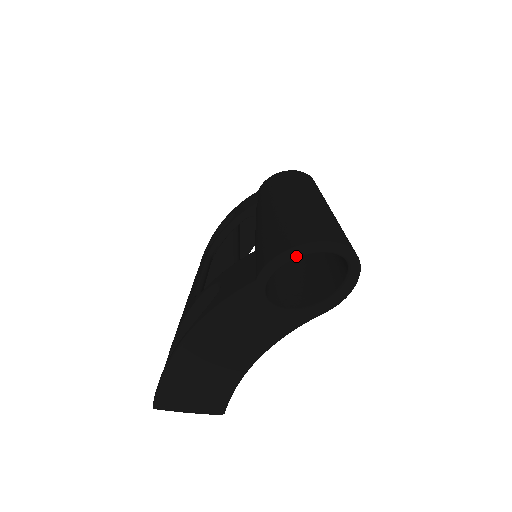
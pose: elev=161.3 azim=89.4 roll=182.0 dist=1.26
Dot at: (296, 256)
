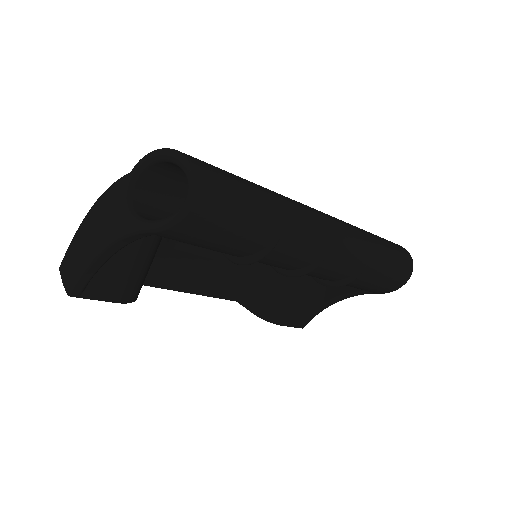
Dot at: (157, 156)
